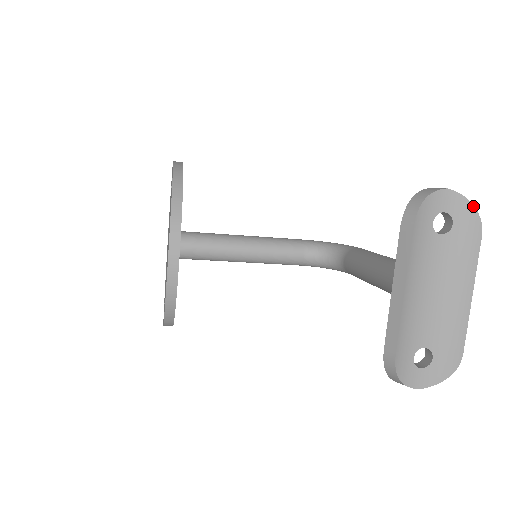
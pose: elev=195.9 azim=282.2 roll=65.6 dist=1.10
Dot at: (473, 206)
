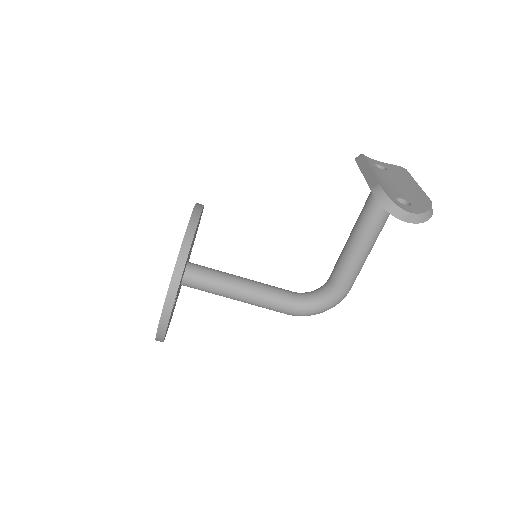
Dot at: (394, 165)
